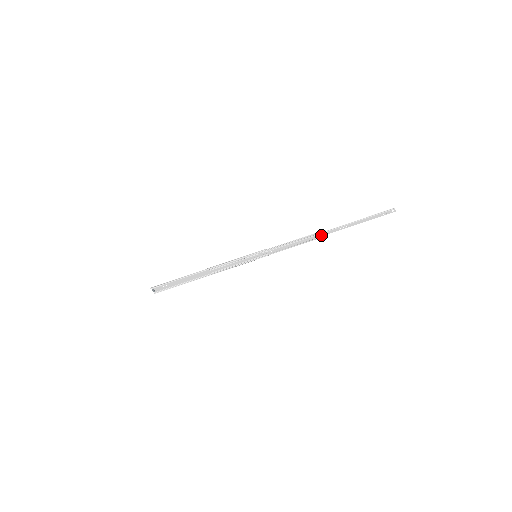
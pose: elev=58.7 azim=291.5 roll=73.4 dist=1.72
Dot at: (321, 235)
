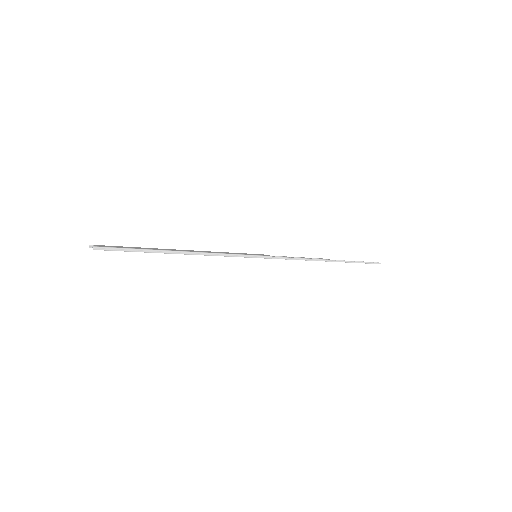
Dot at: occluded
